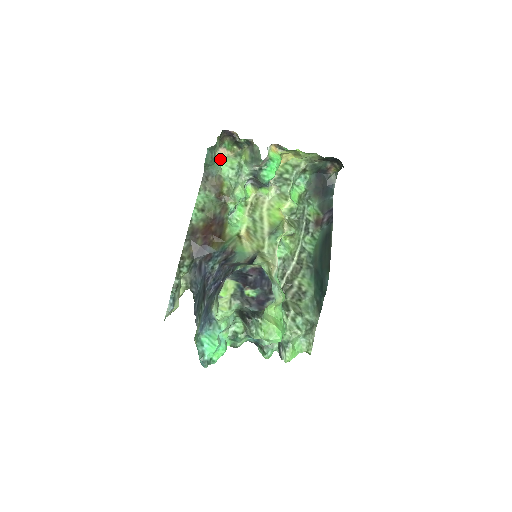
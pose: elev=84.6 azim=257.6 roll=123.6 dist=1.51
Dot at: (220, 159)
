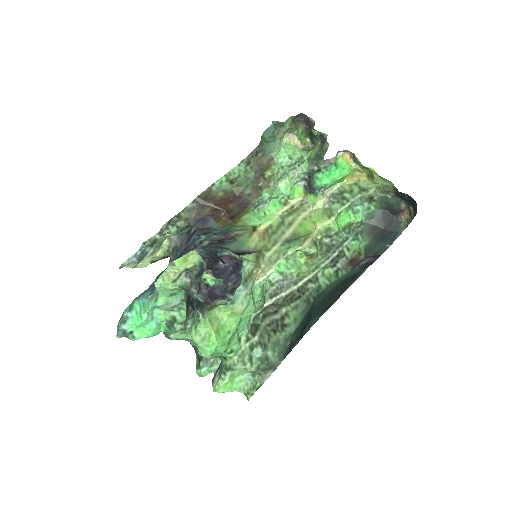
Dot at: (285, 144)
